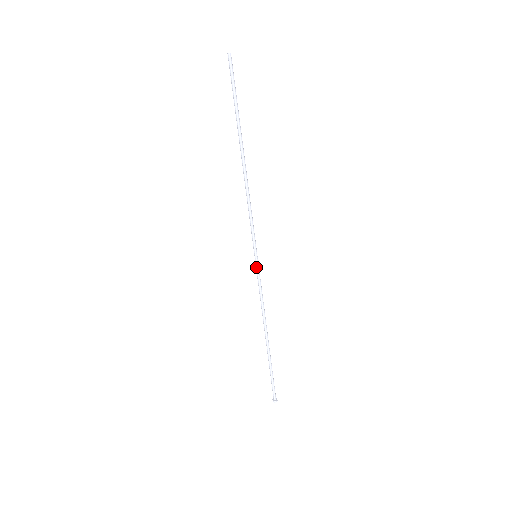
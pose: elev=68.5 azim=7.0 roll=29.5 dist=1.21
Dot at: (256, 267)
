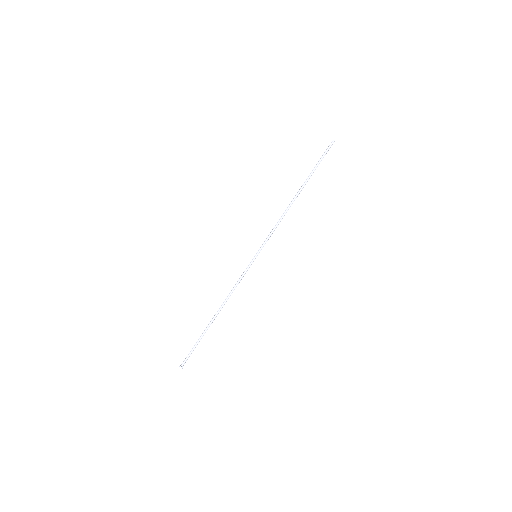
Dot at: (251, 263)
